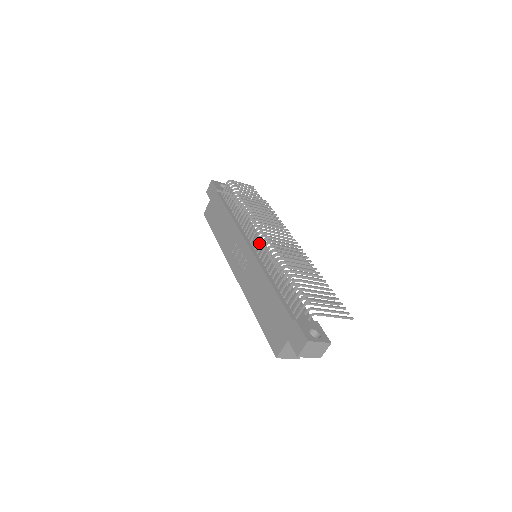
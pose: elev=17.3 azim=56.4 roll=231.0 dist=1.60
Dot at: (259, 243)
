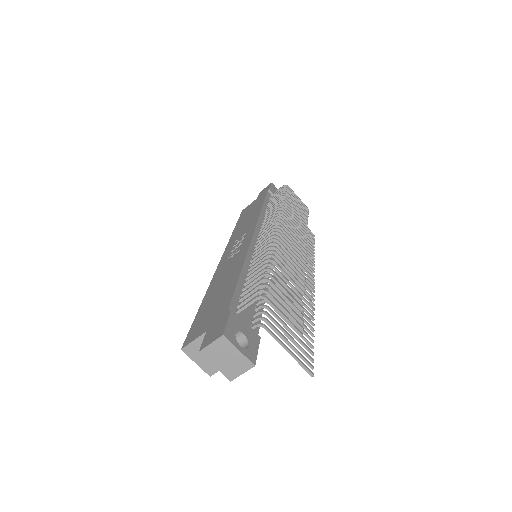
Dot at: occluded
